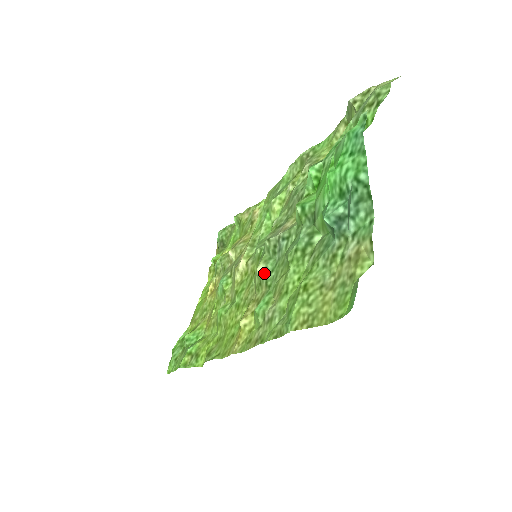
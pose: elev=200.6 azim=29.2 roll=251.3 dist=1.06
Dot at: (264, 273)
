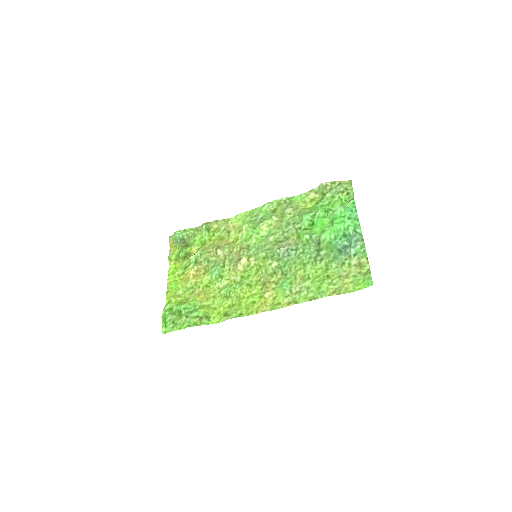
Dot at: (278, 267)
